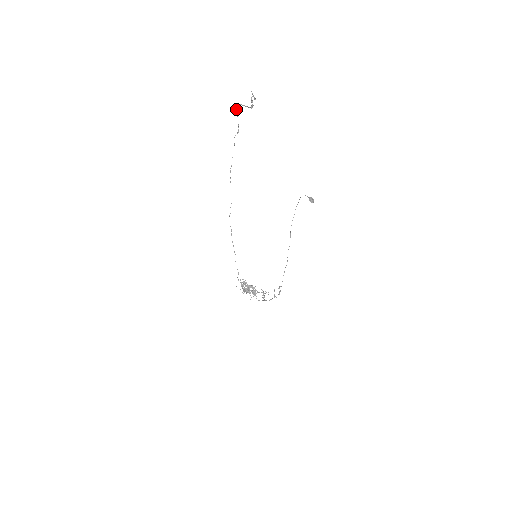
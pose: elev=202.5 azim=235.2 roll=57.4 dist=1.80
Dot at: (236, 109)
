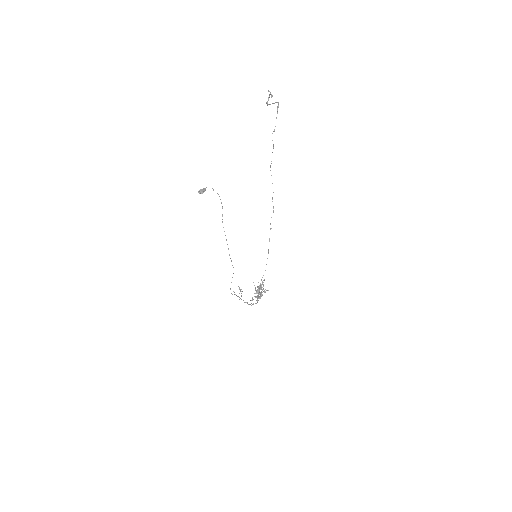
Dot at: (277, 107)
